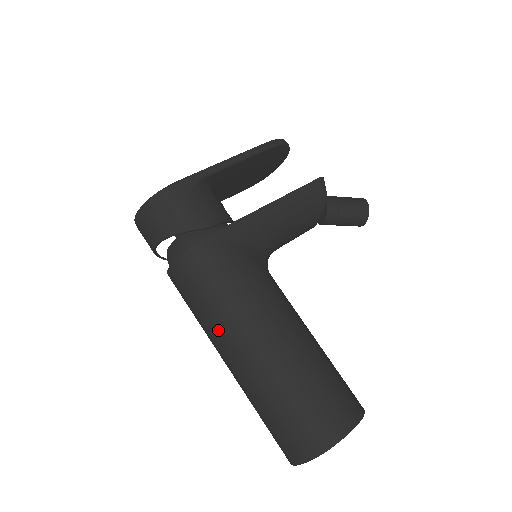
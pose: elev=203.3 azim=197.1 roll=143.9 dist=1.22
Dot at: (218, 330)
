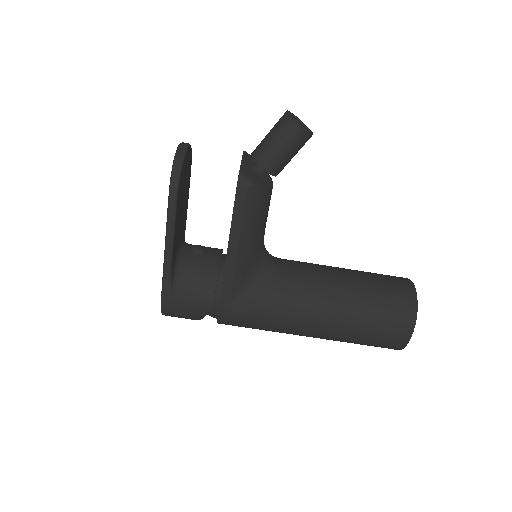
Dot at: occluded
